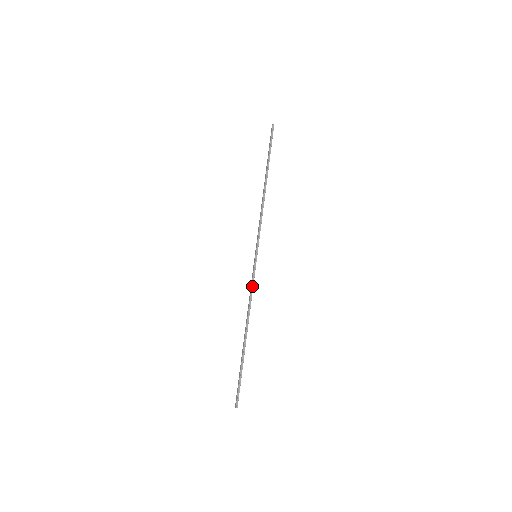
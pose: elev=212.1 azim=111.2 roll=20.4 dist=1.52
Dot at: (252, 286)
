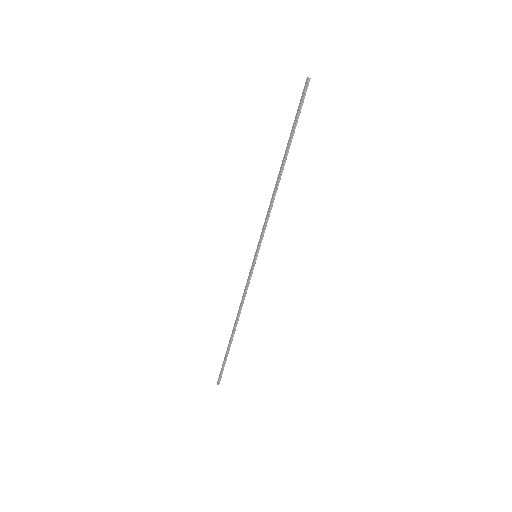
Dot at: (247, 287)
